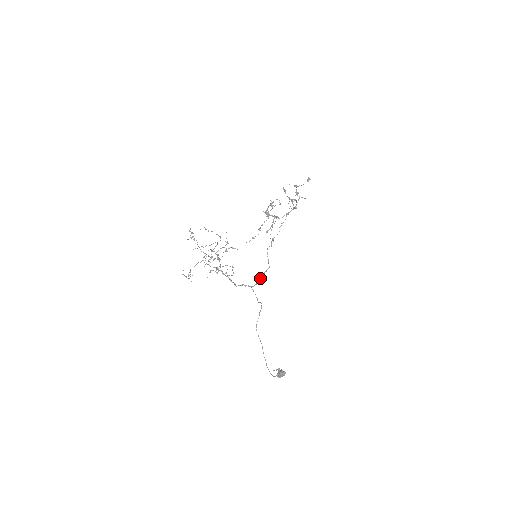
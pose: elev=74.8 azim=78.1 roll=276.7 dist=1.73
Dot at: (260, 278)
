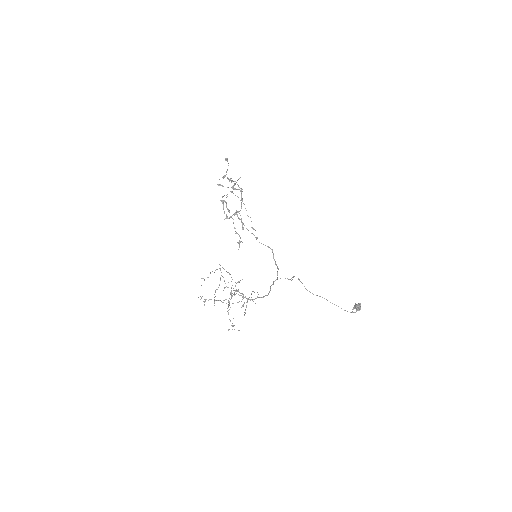
Dot at: (275, 264)
